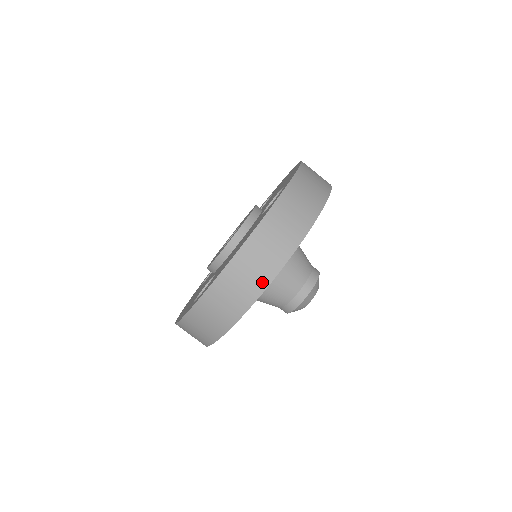
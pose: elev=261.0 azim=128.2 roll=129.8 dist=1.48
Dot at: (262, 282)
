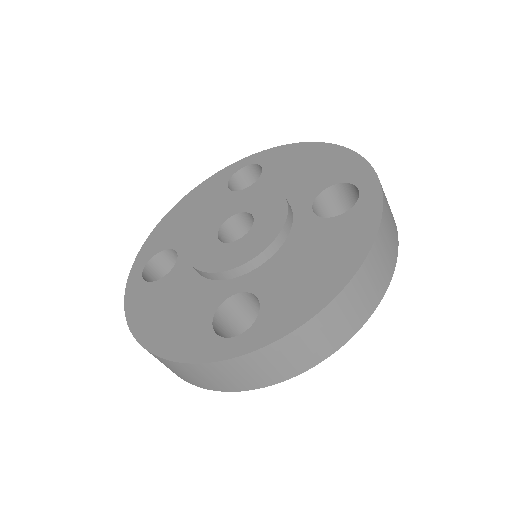
Dot at: (356, 324)
